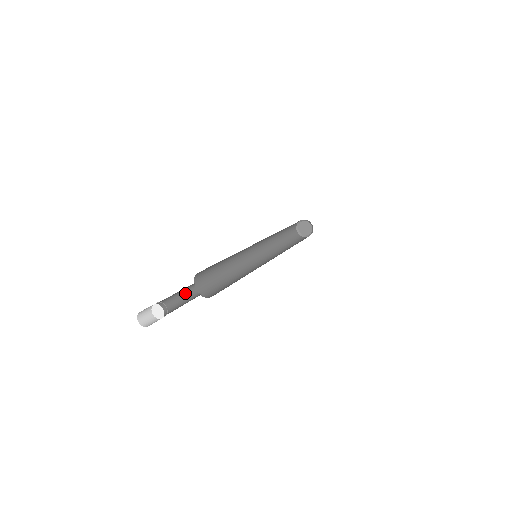
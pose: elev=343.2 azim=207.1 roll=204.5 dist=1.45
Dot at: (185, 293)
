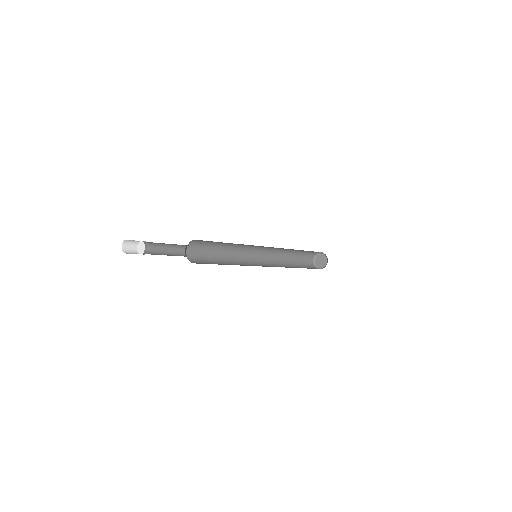
Dot at: (174, 253)
